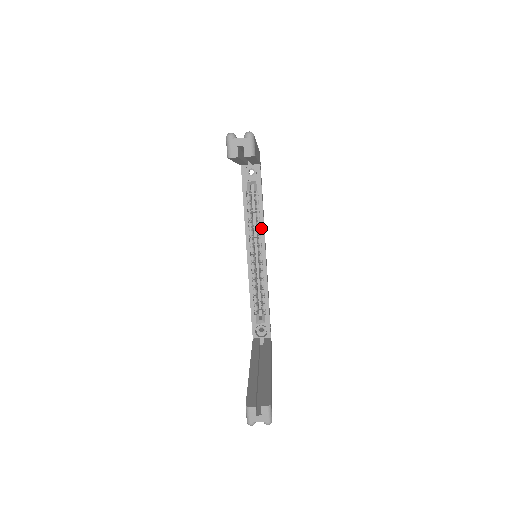
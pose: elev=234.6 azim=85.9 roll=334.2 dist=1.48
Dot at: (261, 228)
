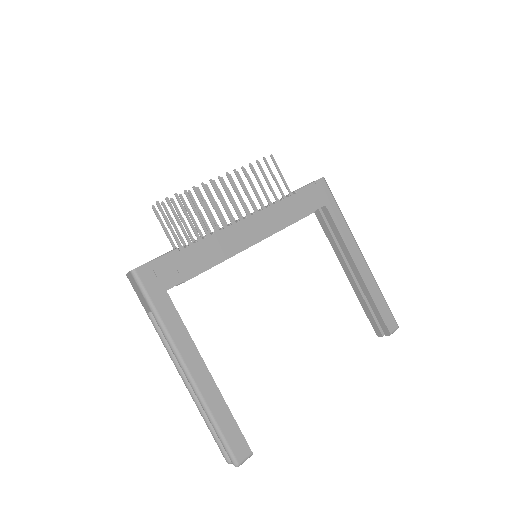
Dot at: (230, 257)
